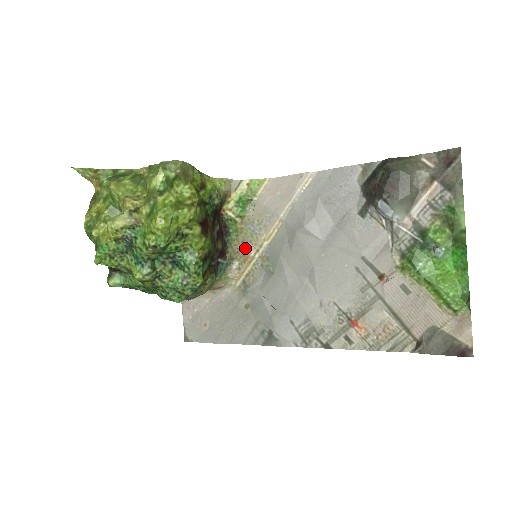
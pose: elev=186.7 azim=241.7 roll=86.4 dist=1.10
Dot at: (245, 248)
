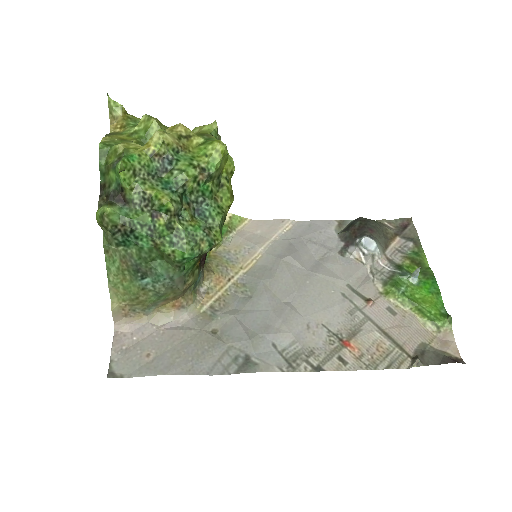
Dot at: (219, 272)
